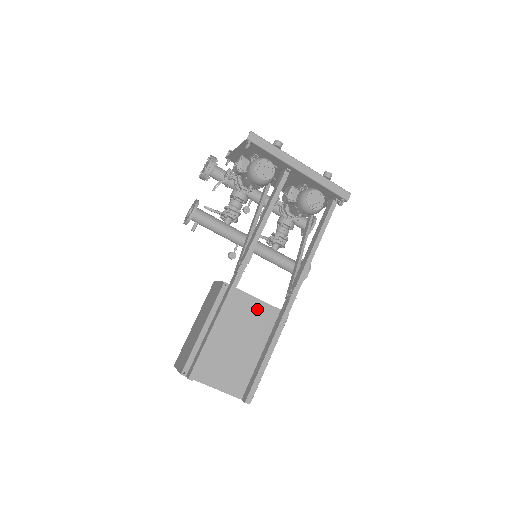
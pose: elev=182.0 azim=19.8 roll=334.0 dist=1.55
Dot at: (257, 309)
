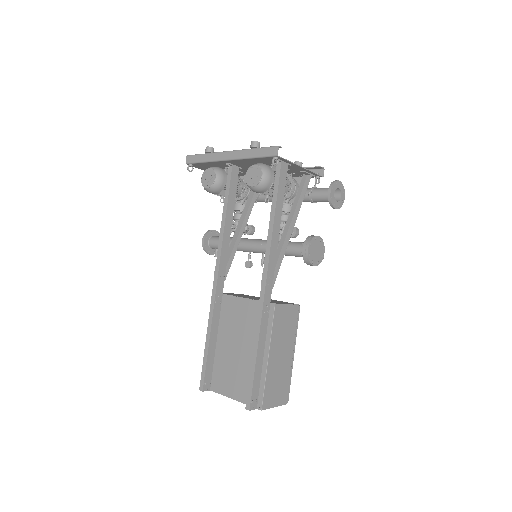
Dot at: (245, 309)
